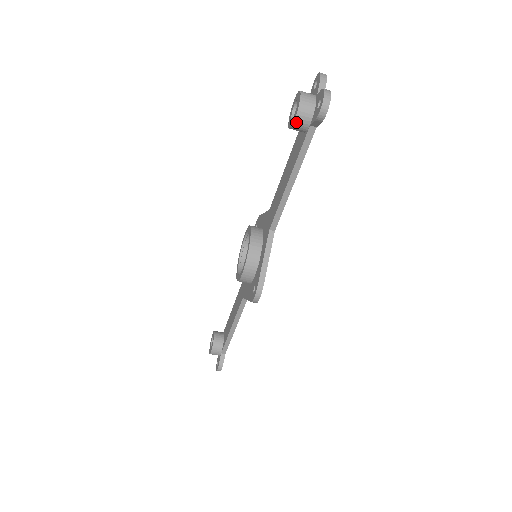
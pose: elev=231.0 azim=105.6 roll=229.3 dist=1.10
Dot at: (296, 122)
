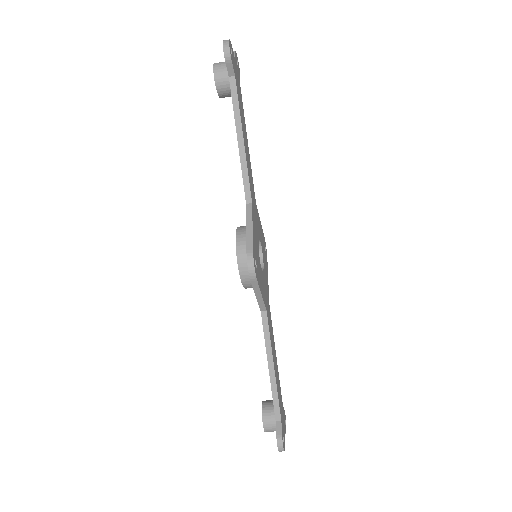
Dot at: (217, 80)
